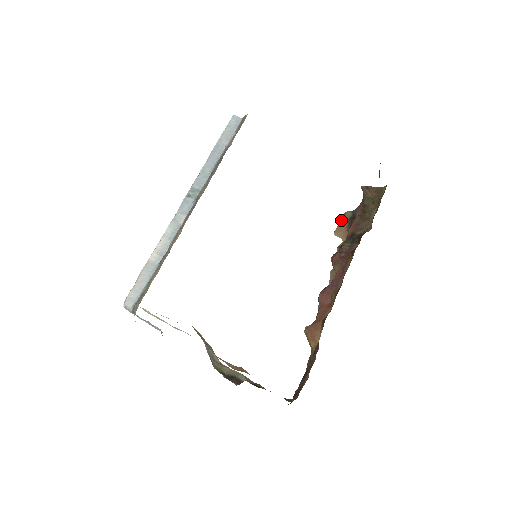
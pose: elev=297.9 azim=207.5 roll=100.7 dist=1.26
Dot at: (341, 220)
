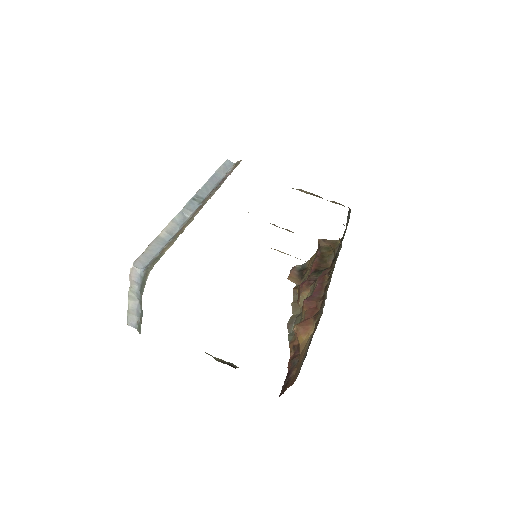
Dot at: (292, 271)
